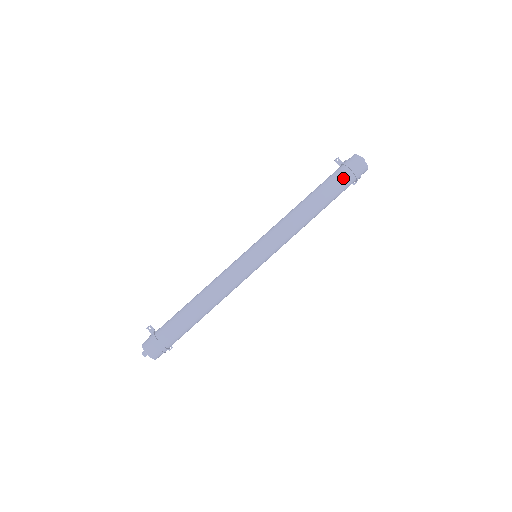
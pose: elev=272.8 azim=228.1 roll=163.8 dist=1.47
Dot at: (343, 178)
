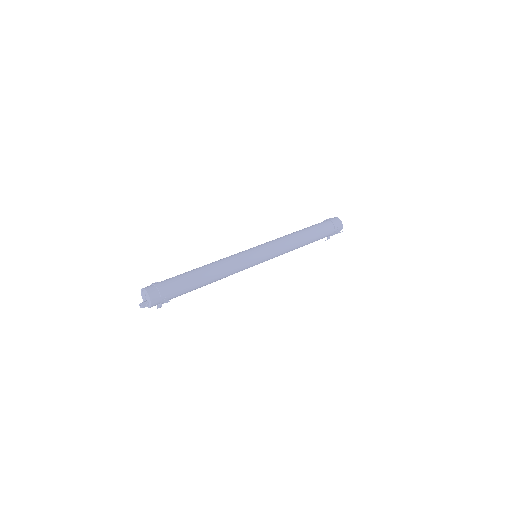
Dot at: occluded
